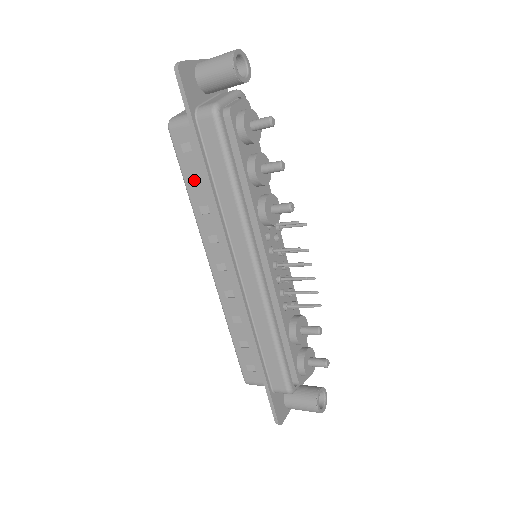
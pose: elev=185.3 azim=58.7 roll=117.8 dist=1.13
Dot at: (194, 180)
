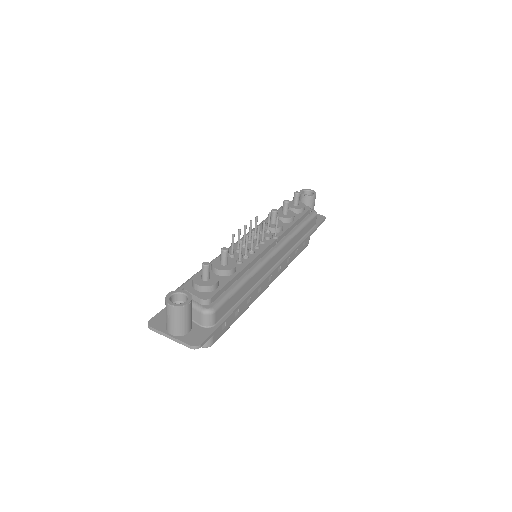
Dot at: occluded
